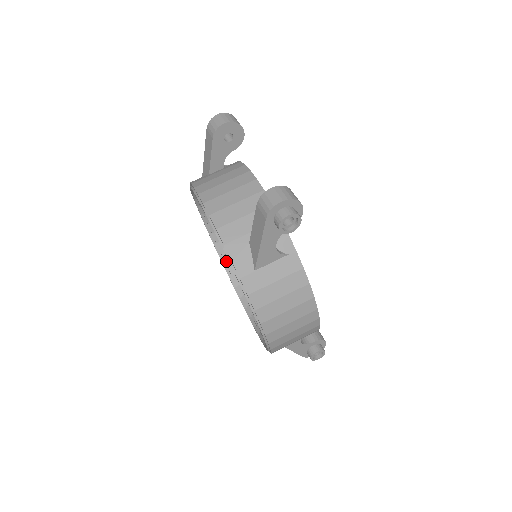
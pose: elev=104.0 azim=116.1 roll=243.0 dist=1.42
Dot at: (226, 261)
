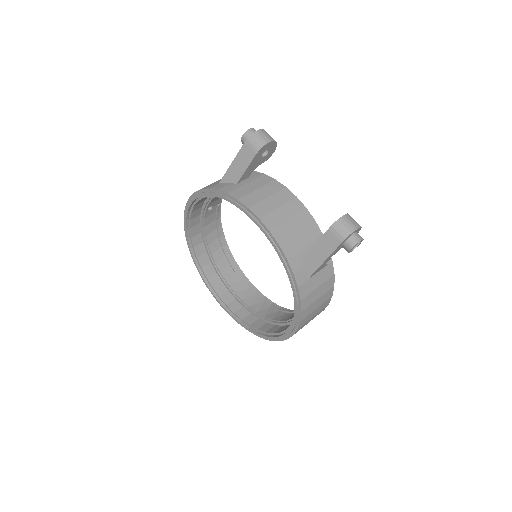
Dot at: (197, 254)
